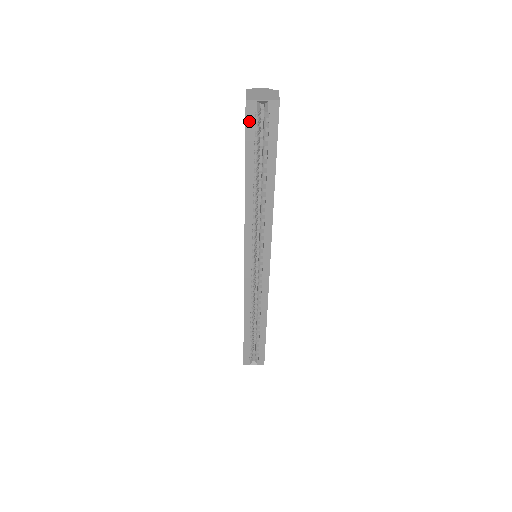
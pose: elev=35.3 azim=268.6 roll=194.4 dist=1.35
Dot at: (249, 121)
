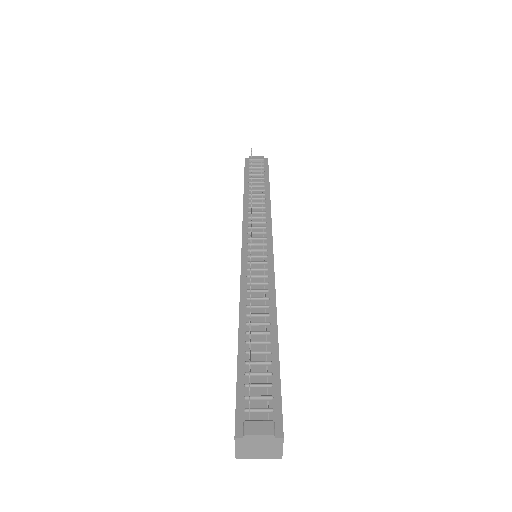
Dot at: occluded
